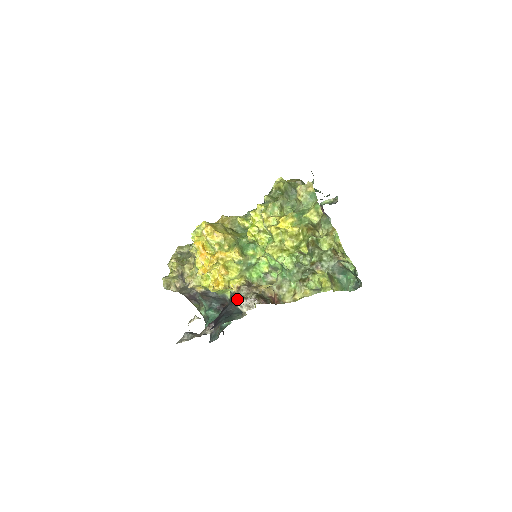
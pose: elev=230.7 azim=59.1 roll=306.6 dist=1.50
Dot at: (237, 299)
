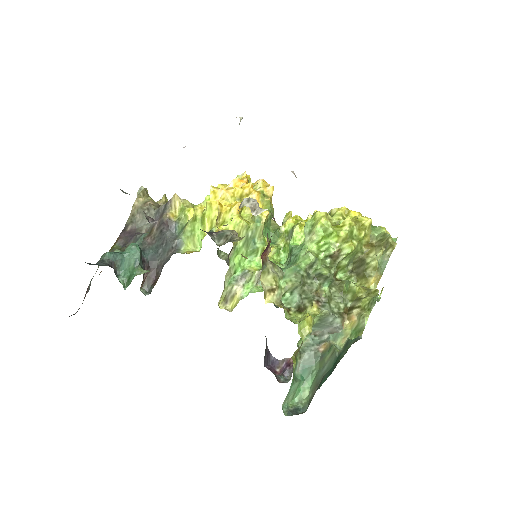
Dot at: (214, 233)
